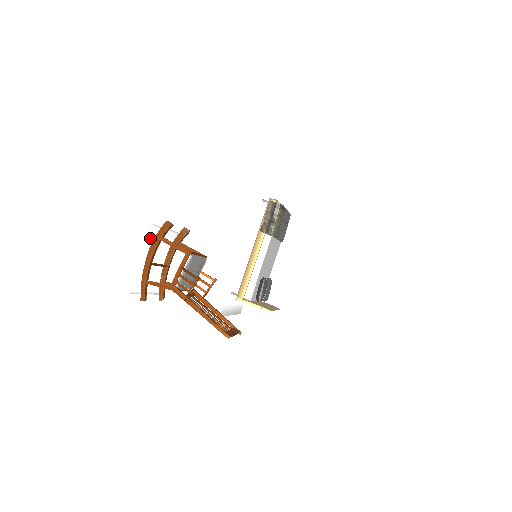
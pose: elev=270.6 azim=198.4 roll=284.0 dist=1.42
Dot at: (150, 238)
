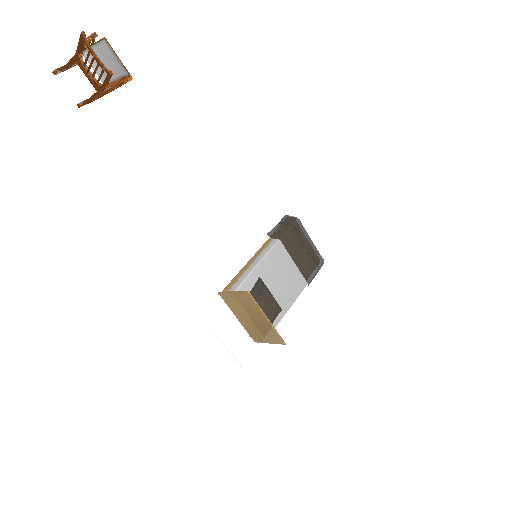
Dot at: occluded
